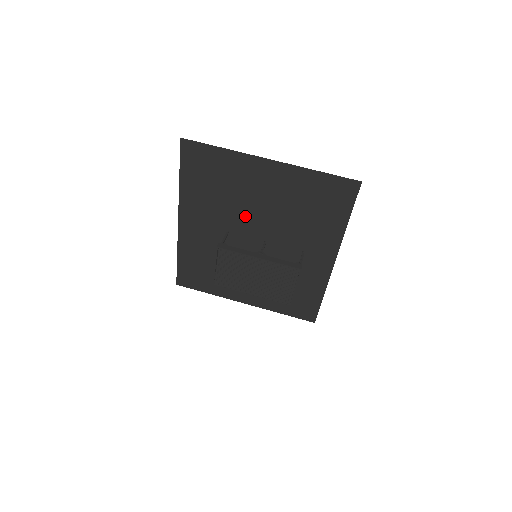
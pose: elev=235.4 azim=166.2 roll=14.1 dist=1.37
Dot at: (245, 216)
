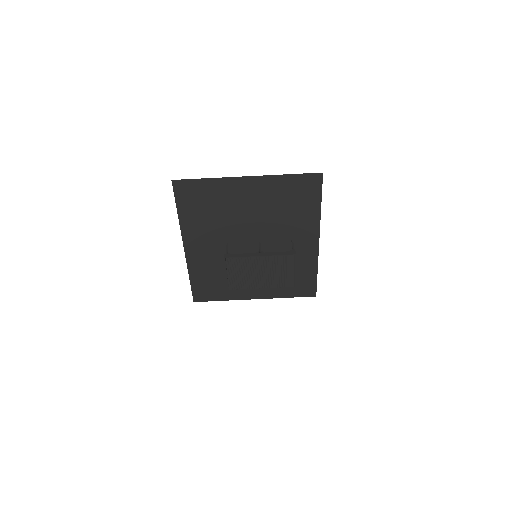
Dot at: (238, 227)
